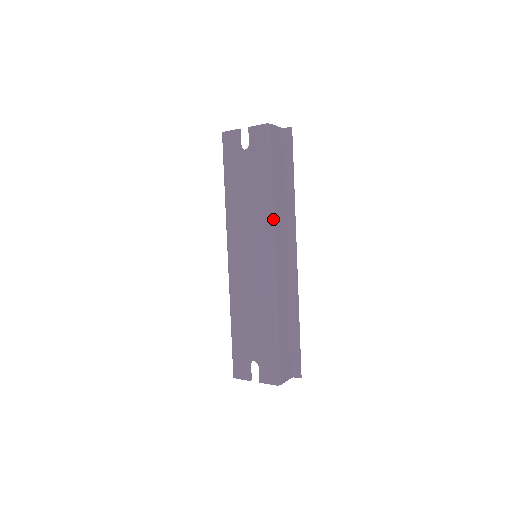
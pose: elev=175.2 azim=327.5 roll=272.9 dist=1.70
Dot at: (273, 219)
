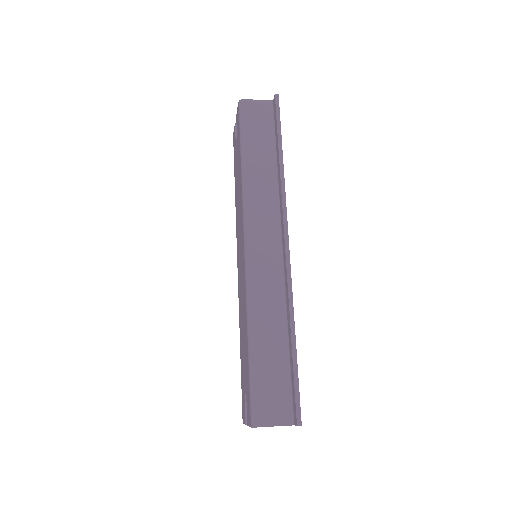
Dot at: (246, 200)
